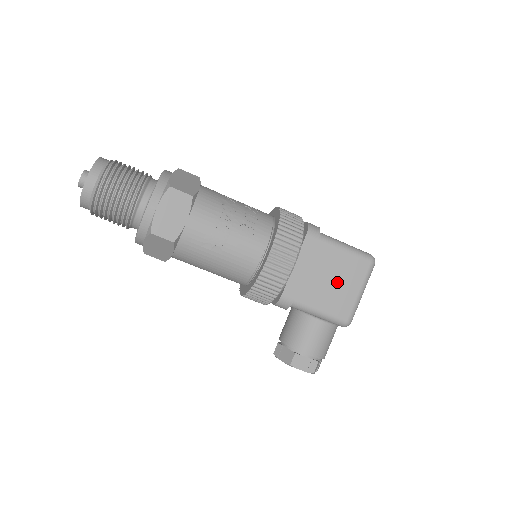
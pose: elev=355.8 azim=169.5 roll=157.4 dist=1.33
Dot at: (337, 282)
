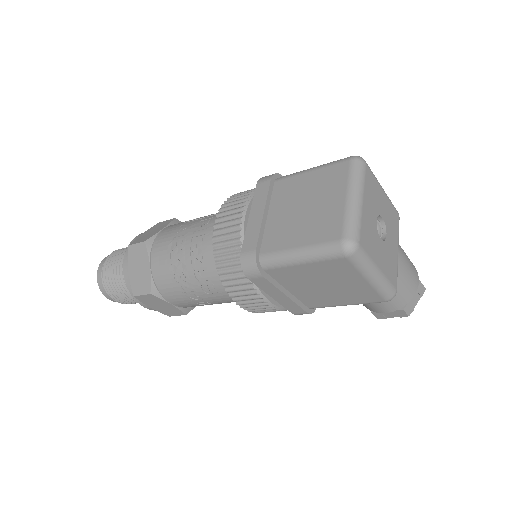
Dot at: (331, 285)
